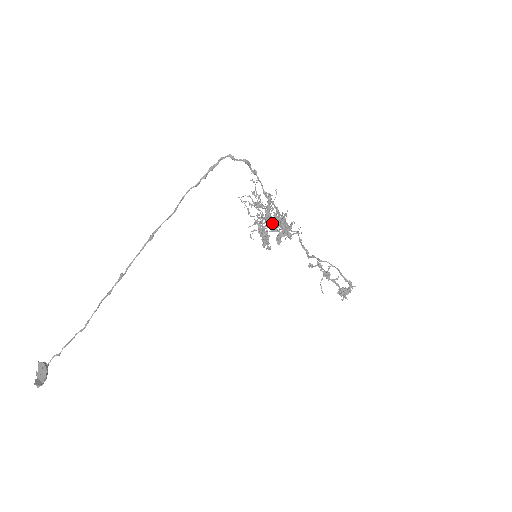
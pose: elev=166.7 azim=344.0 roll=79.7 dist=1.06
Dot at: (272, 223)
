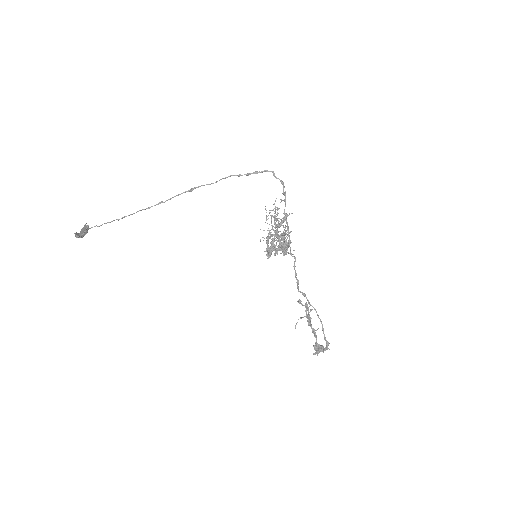
Dot at: (277, 235)
